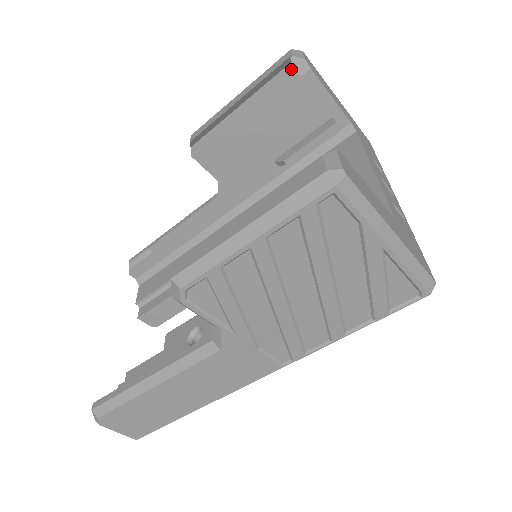
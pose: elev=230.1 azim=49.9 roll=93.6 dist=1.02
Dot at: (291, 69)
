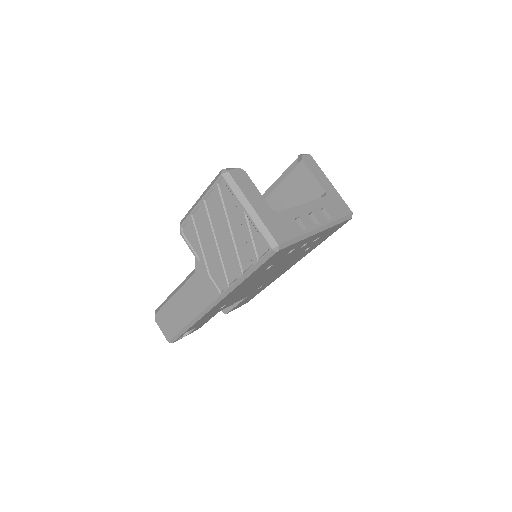
Dot at: occluded
